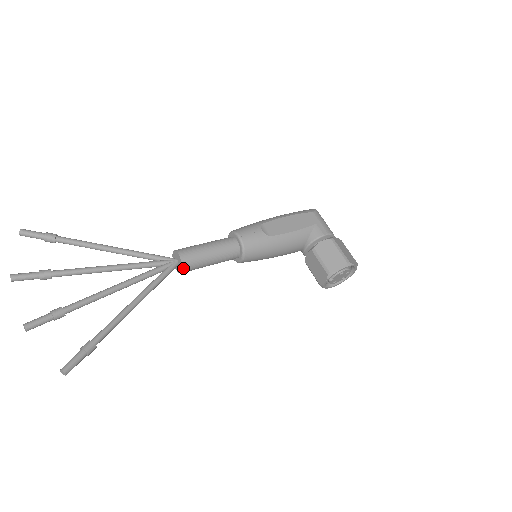
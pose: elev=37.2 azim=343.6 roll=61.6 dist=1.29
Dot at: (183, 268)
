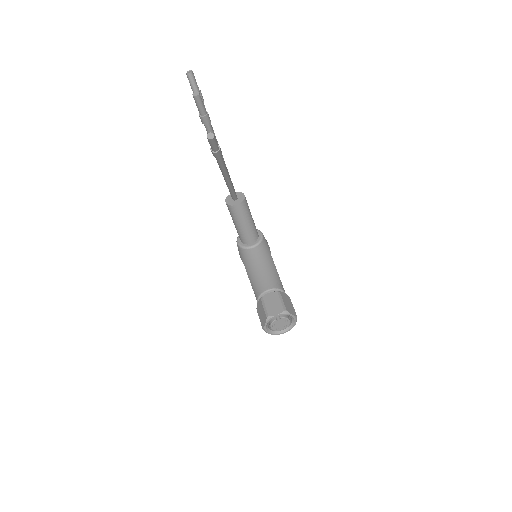
Dot at: (240, 204)
